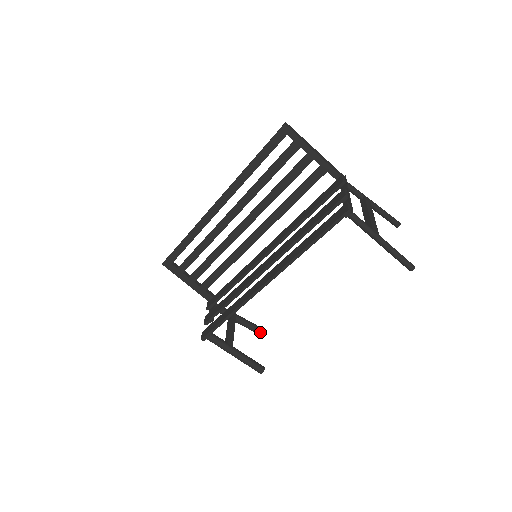
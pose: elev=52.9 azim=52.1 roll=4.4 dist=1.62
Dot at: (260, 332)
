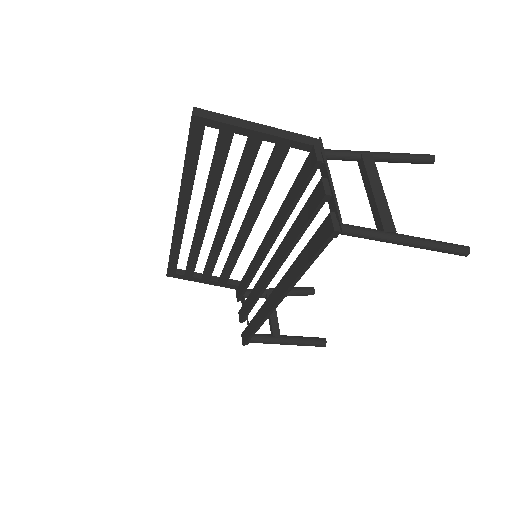
Dot at: (308, 294)
